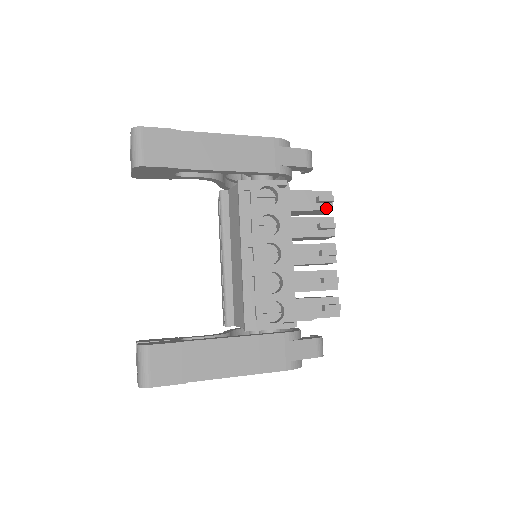
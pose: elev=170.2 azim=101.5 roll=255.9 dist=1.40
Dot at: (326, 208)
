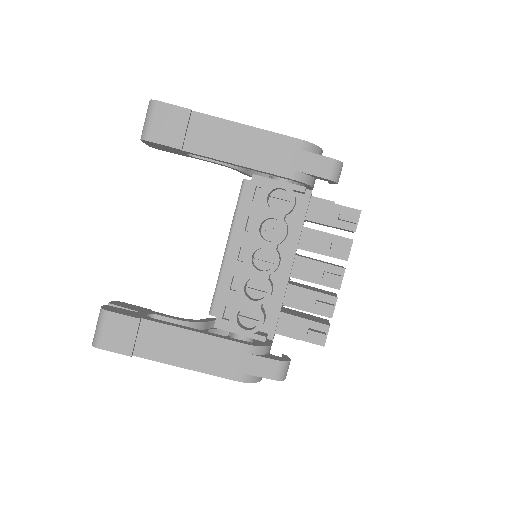
Dot at: (348, 228)
